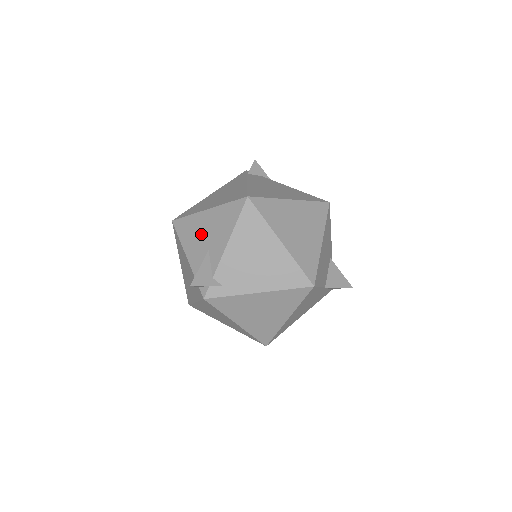
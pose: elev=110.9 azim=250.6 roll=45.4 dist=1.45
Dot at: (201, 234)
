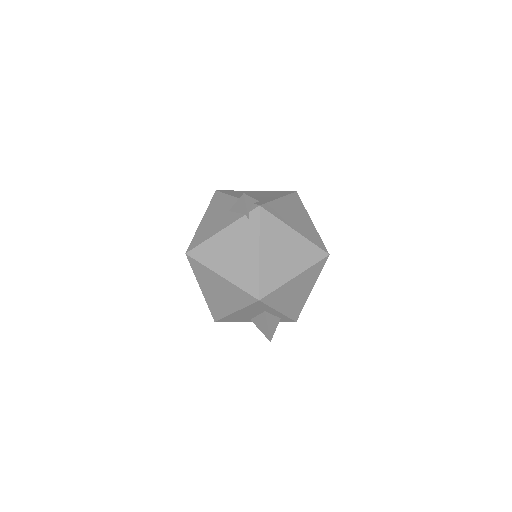
Dot at: (214, 220)
